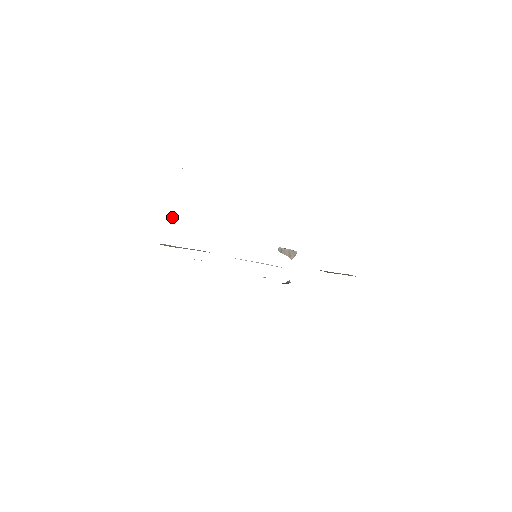
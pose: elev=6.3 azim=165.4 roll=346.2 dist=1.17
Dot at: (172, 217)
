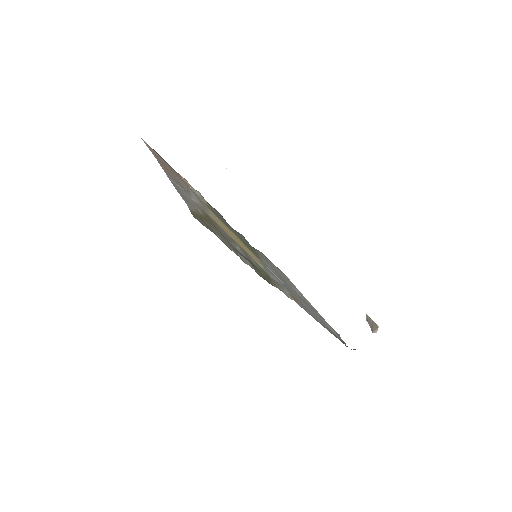
Dot at: (196, 190)
